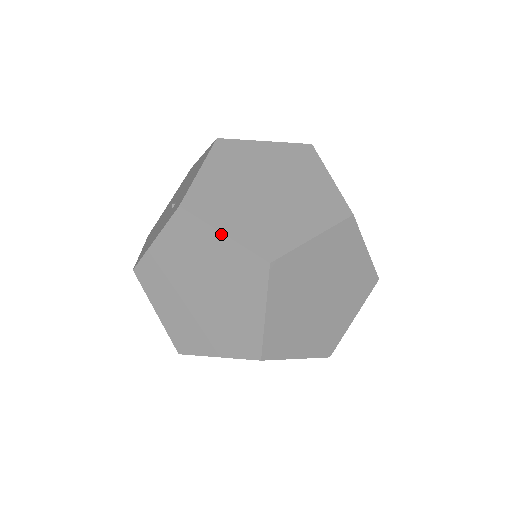
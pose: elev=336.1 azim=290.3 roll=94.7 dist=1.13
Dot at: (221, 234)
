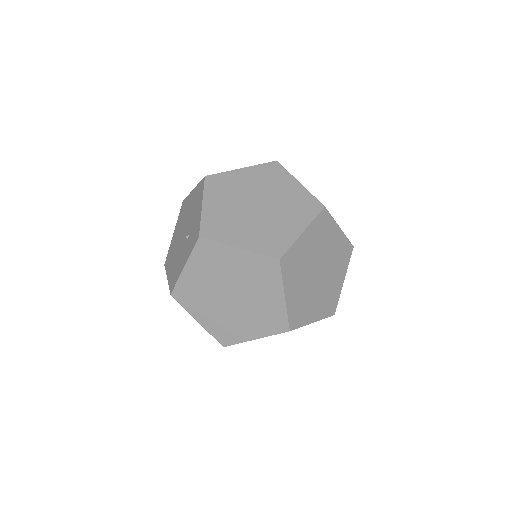
Dot at: (237, 249)
